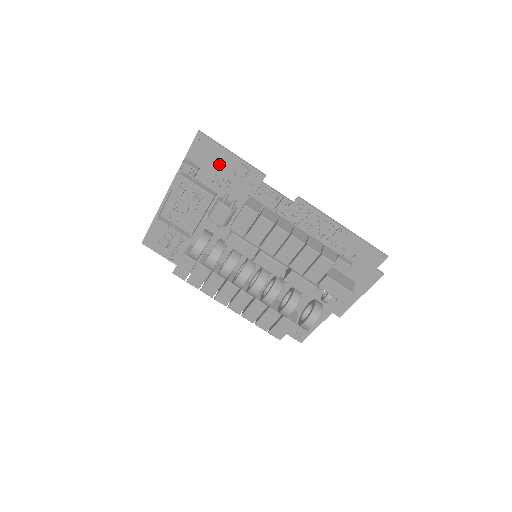
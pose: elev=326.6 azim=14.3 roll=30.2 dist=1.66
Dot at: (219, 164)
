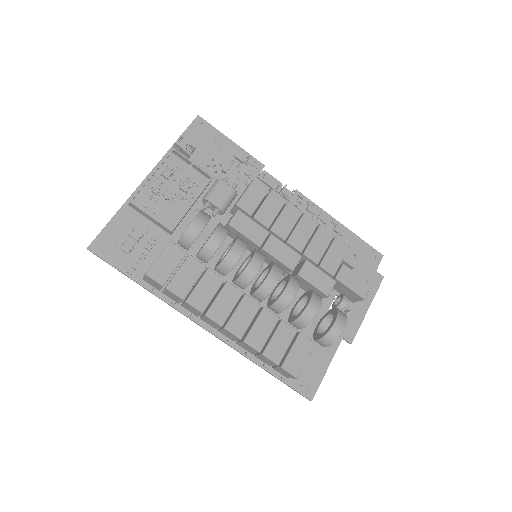
Dot at: (217, 149)
